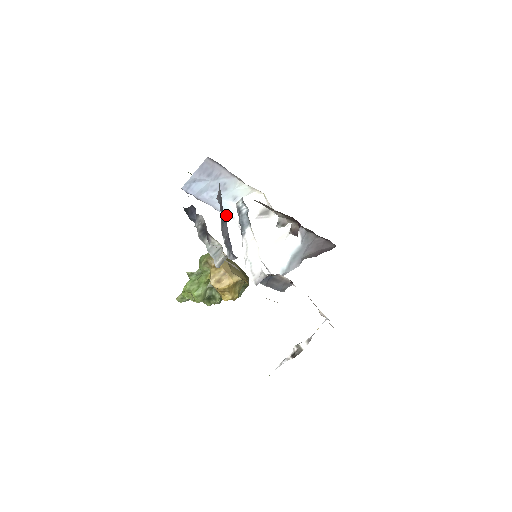
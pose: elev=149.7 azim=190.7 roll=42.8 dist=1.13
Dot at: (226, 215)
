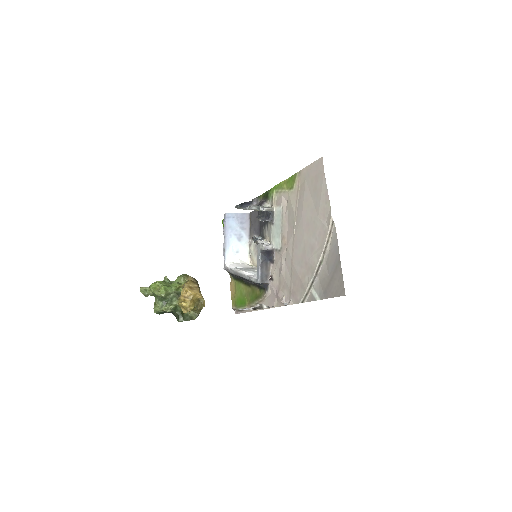
Dot at: (224, 258)
